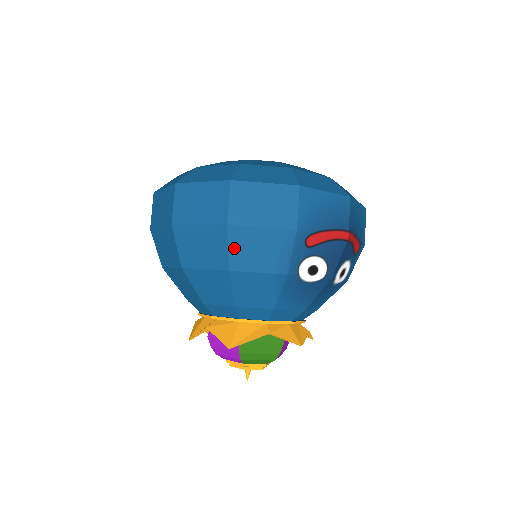
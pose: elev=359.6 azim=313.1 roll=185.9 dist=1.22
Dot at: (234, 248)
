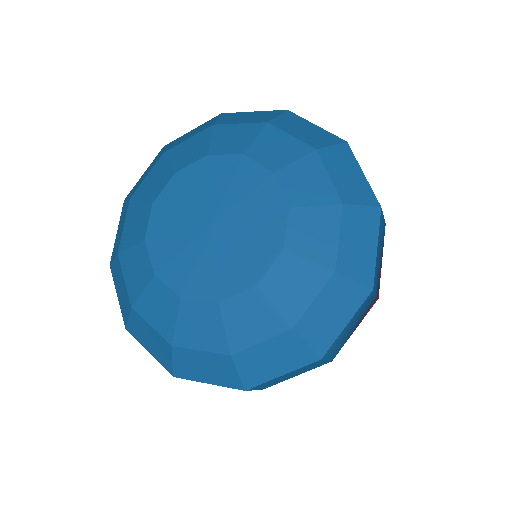
Dot at: occluded
